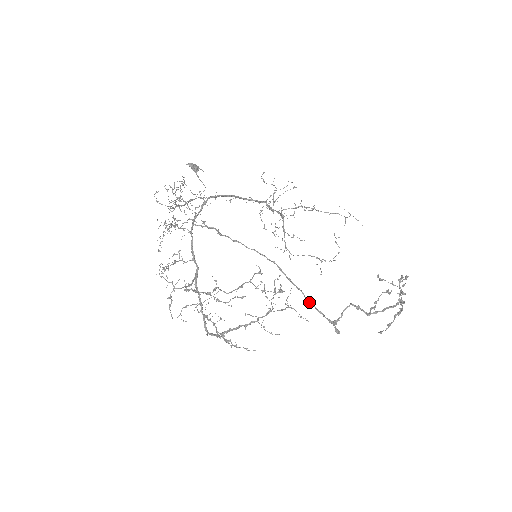
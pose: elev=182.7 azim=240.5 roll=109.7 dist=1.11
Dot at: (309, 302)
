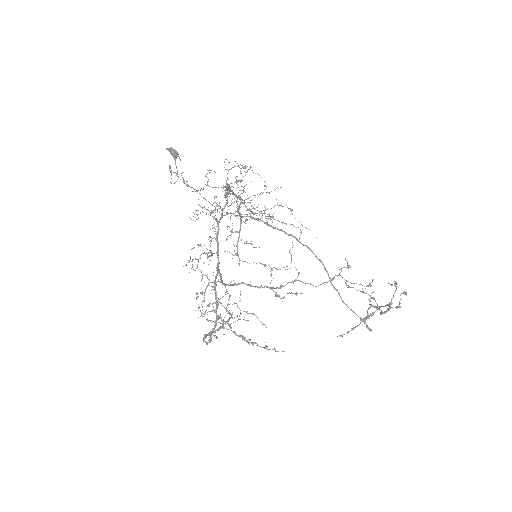
Dot at: (343, 301)
